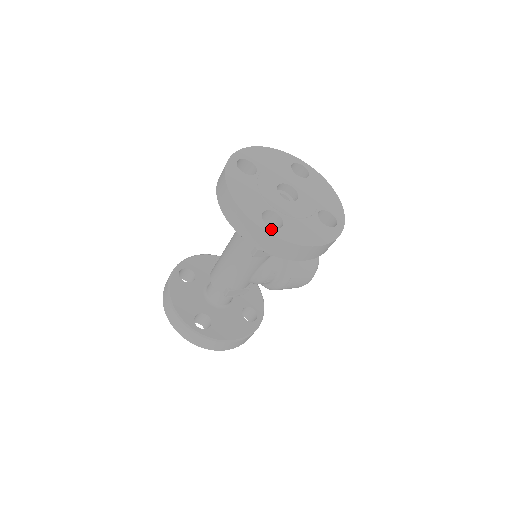
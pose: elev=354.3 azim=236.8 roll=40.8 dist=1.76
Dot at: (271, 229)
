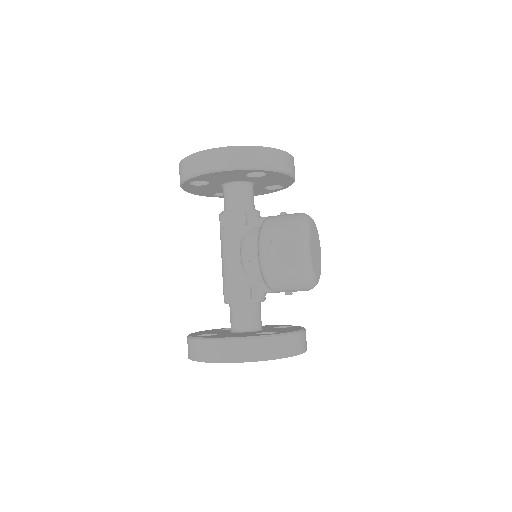
Dot at: occluded
